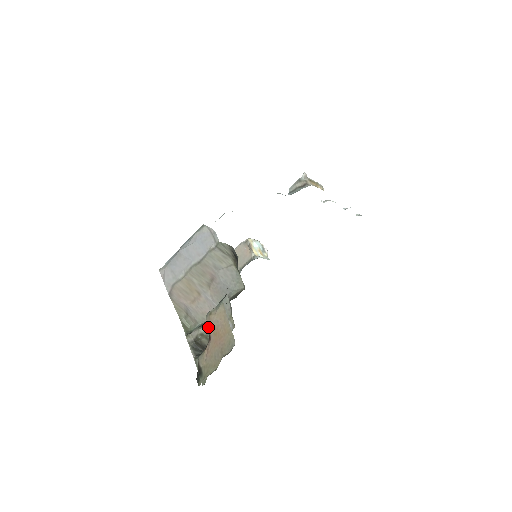
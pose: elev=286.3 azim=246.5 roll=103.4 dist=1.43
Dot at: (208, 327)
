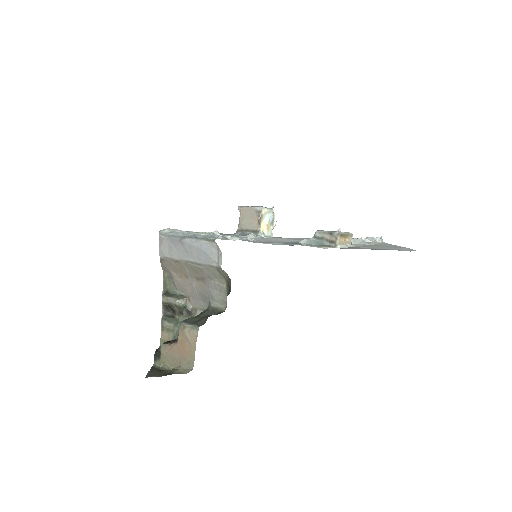
Dot at: (183, 303)
